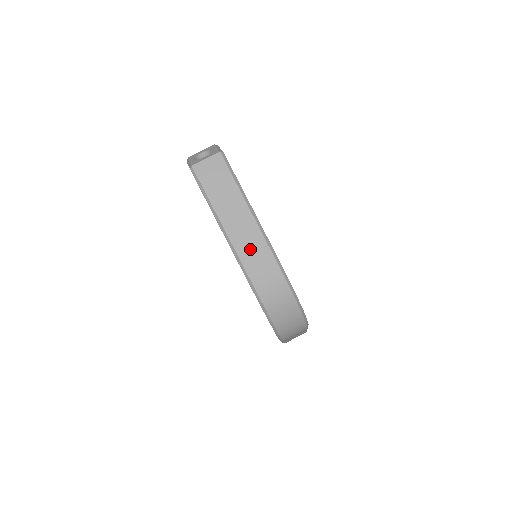
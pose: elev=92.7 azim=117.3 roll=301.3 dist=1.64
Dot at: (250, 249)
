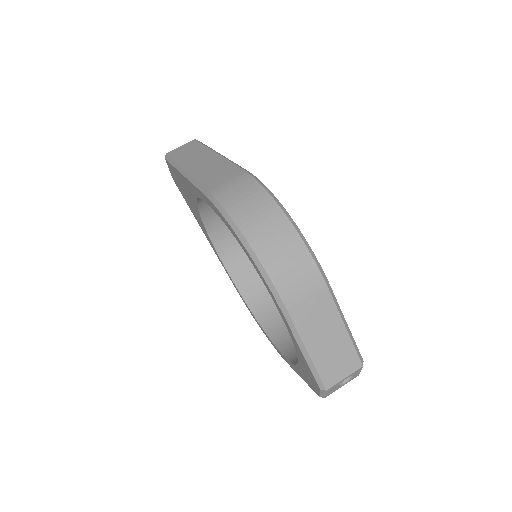
Dot at: (213, 173)
